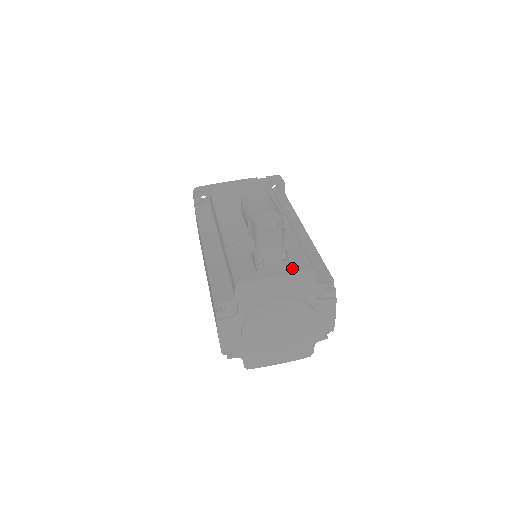
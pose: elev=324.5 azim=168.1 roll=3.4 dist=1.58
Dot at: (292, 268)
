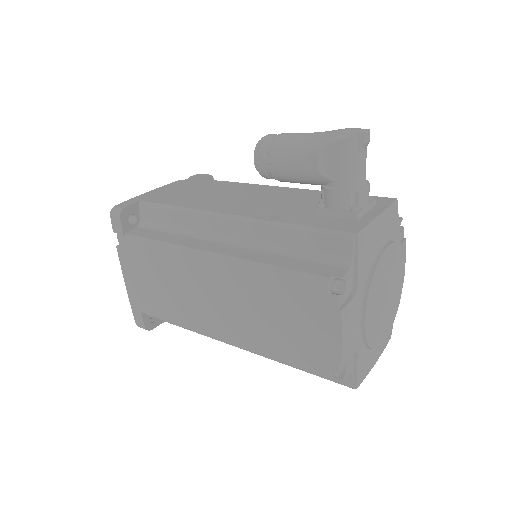
Dot at: (378, 204)
